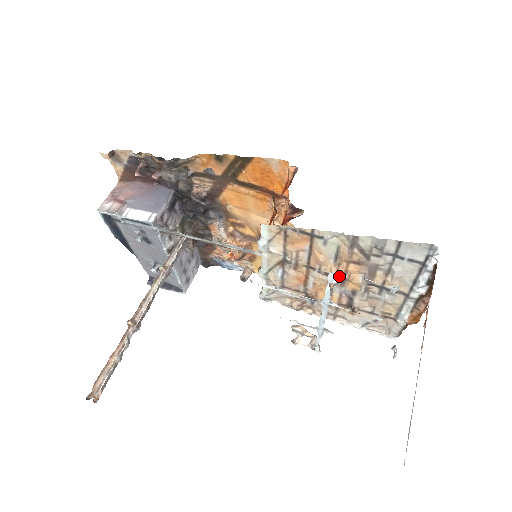
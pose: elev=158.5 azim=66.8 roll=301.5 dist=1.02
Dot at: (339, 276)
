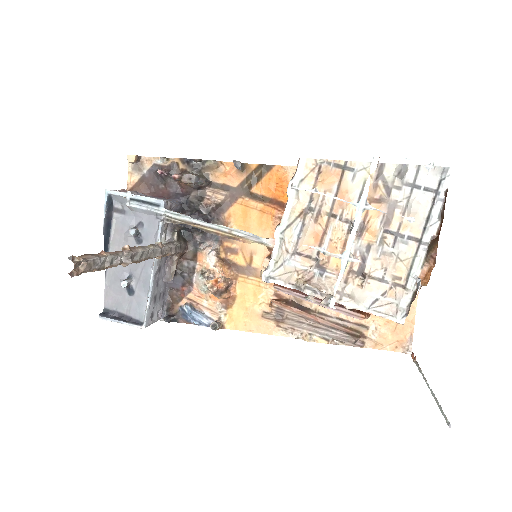
Dot at: occluded
